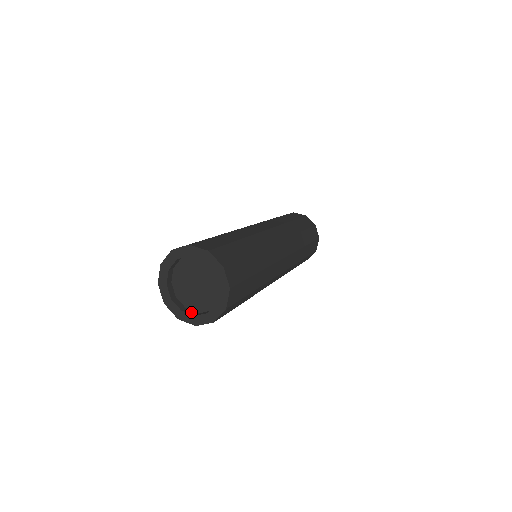
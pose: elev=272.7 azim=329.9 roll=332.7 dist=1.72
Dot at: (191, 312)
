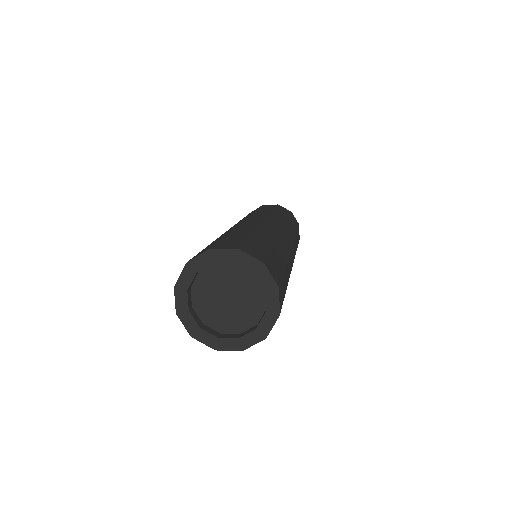
Dot at: (249, 331)
